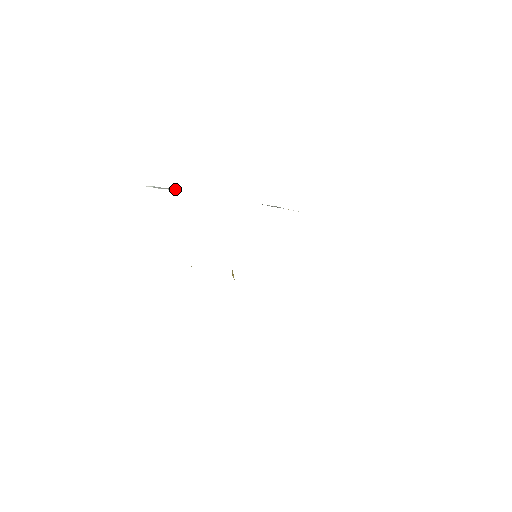
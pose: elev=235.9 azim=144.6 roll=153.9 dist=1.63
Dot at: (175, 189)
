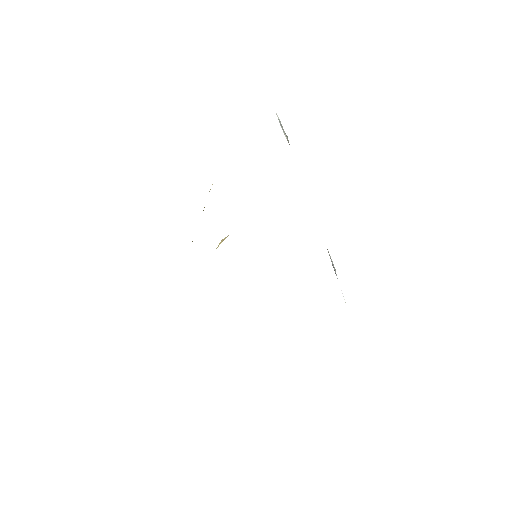
Dot at: occluded
